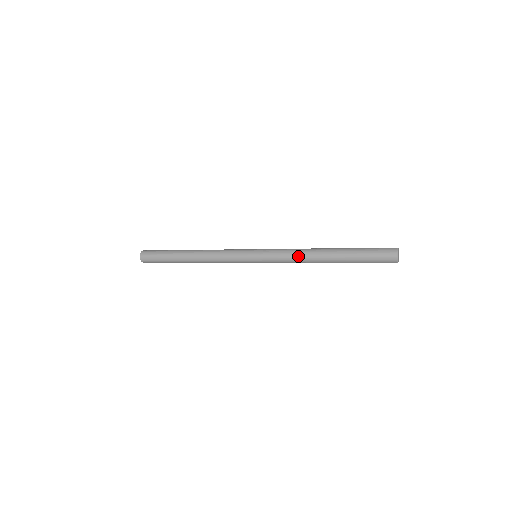
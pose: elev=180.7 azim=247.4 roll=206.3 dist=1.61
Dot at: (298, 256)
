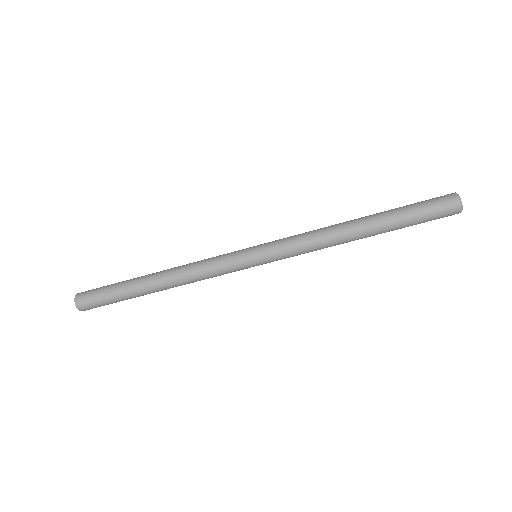
Dot at: occluded
